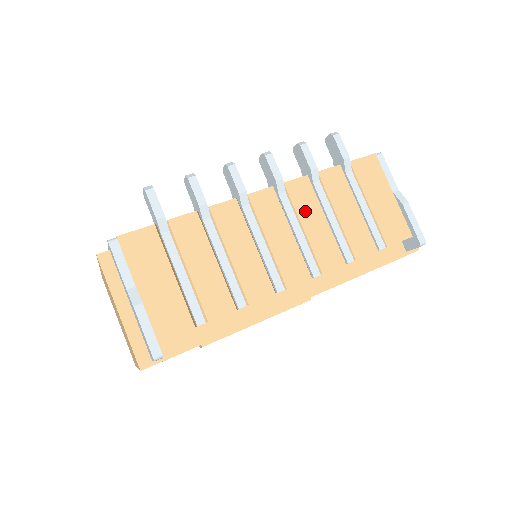
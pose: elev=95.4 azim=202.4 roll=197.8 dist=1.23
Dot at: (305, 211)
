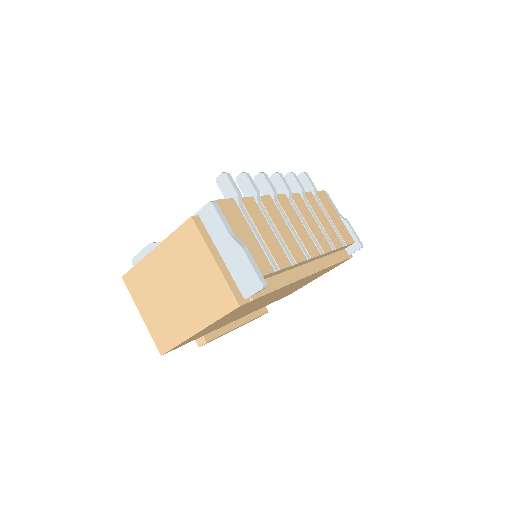
Dot at: (305, 213)
